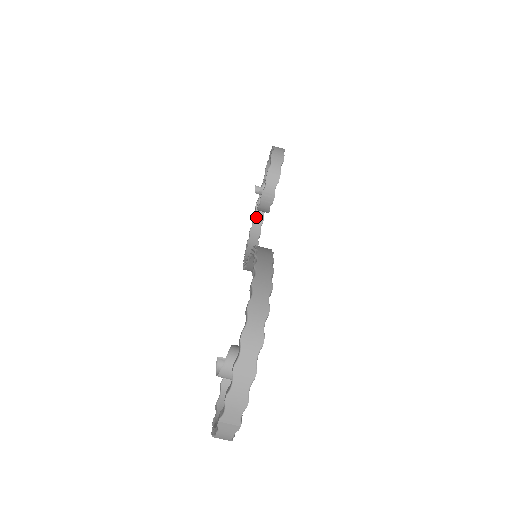
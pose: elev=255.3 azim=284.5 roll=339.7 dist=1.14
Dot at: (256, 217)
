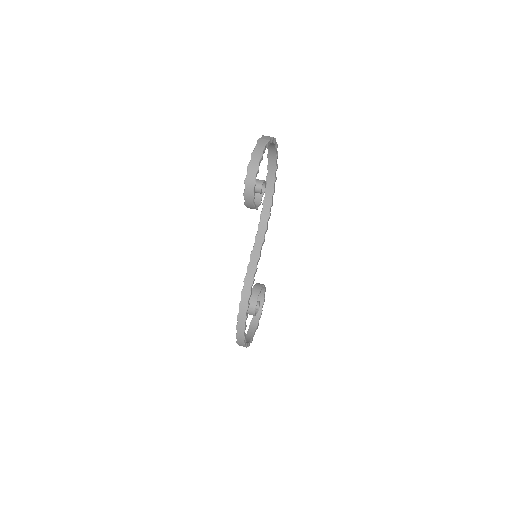
Dot at: occluded
